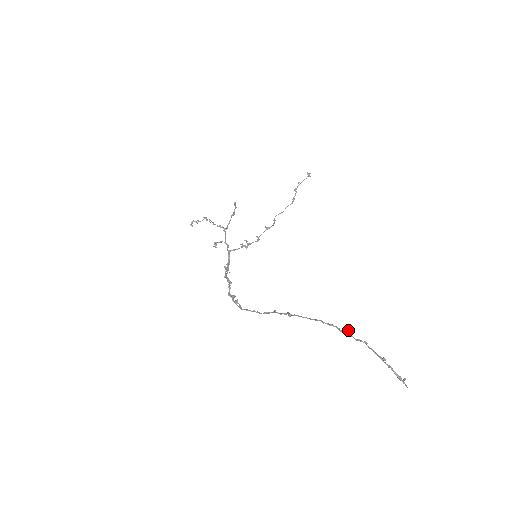
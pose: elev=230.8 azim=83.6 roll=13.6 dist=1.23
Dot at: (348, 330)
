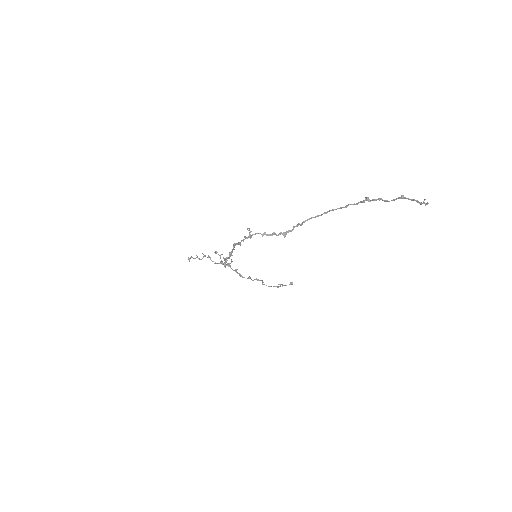
Dot at: (366, 197)
